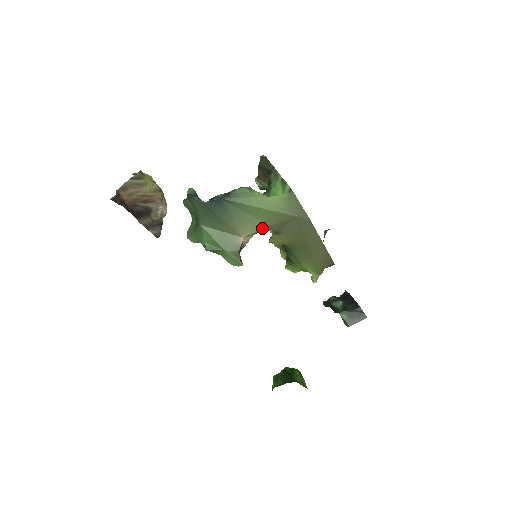
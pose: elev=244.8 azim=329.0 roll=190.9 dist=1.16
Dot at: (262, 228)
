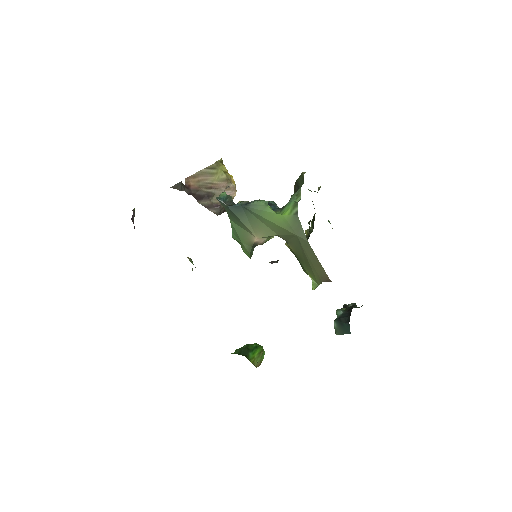
Dot at: (272, 235)
